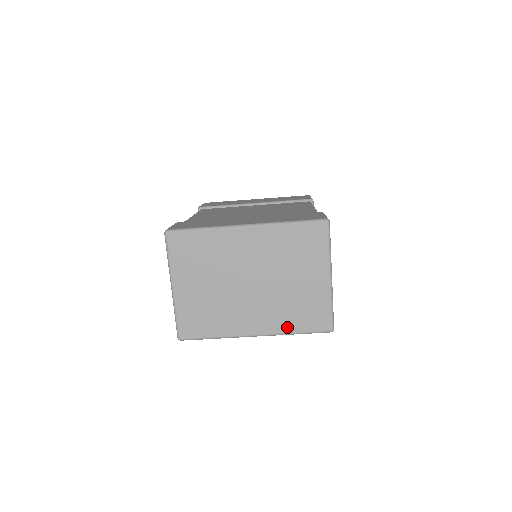
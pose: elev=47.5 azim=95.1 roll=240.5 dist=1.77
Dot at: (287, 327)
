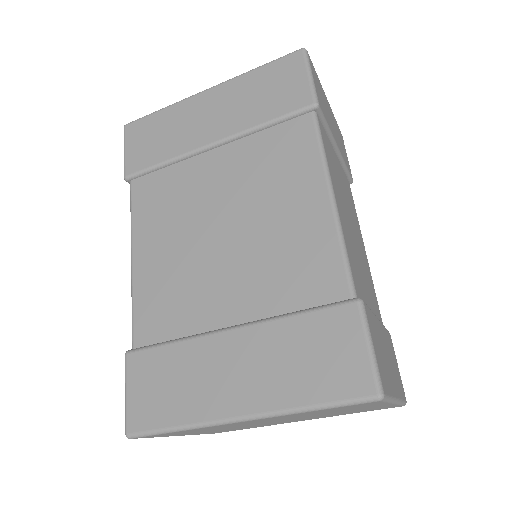
Dot at: occluded
